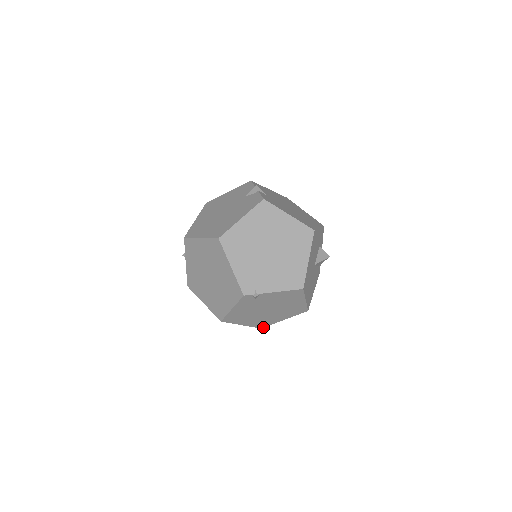
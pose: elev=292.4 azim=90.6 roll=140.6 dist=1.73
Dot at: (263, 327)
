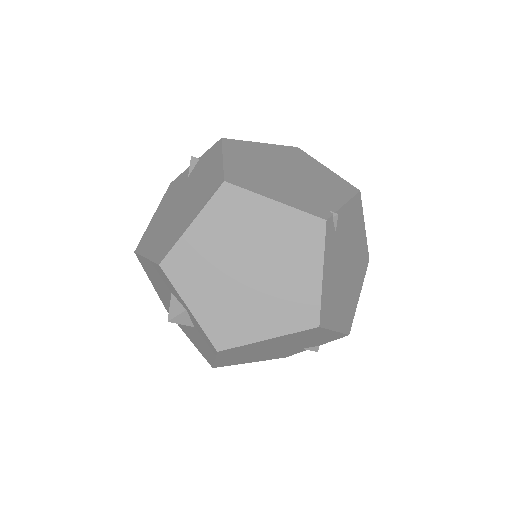
Dot at: (349, 330)
